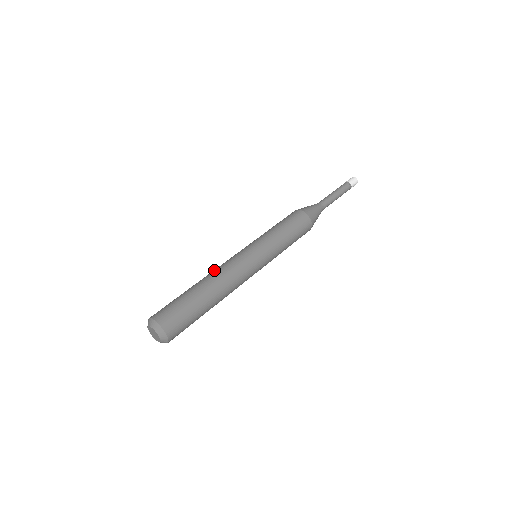
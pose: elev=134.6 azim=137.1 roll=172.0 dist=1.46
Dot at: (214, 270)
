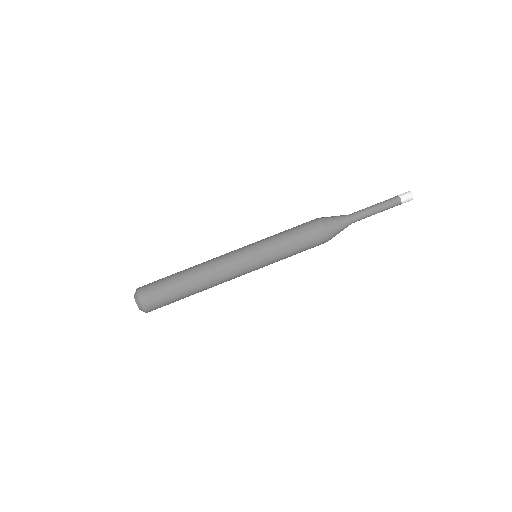
Dot at: occluded
